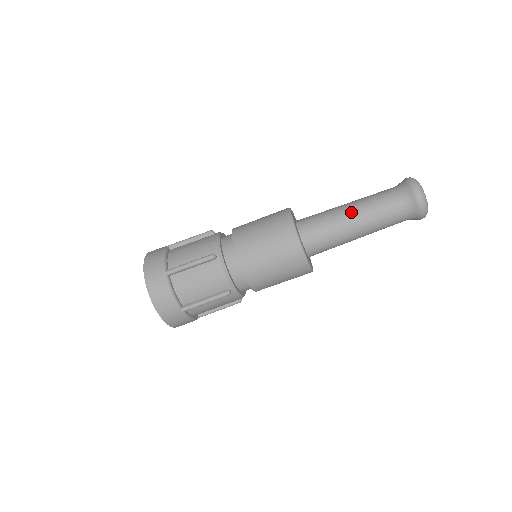
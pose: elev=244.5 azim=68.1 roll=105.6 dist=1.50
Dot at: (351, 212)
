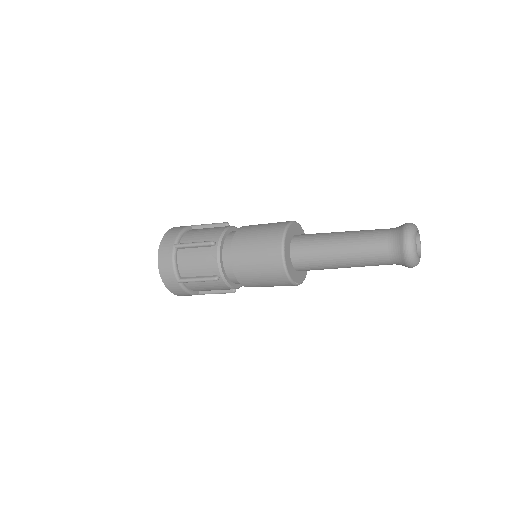
Dot at: (342, 259)
